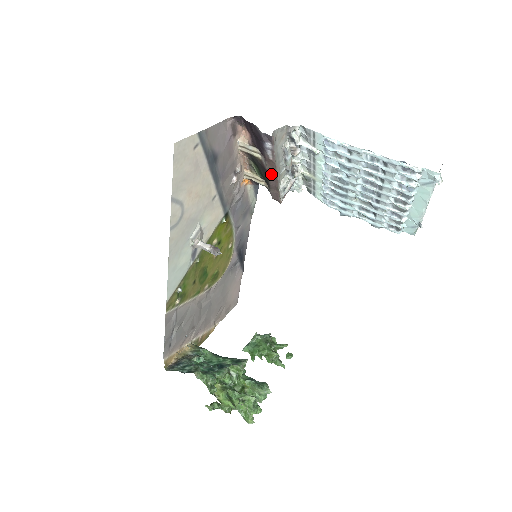
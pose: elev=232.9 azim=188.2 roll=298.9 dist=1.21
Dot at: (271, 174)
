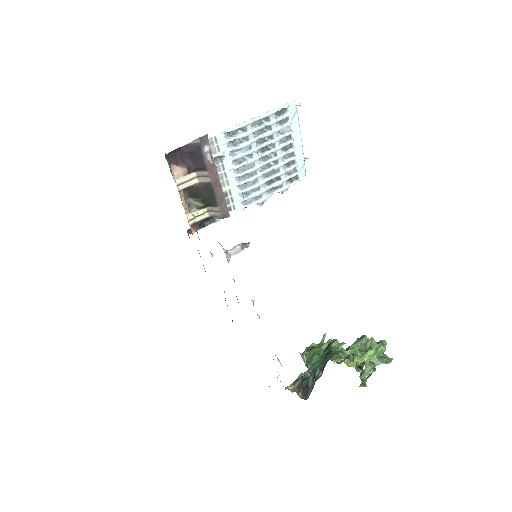
Dot at: (215, 184)
